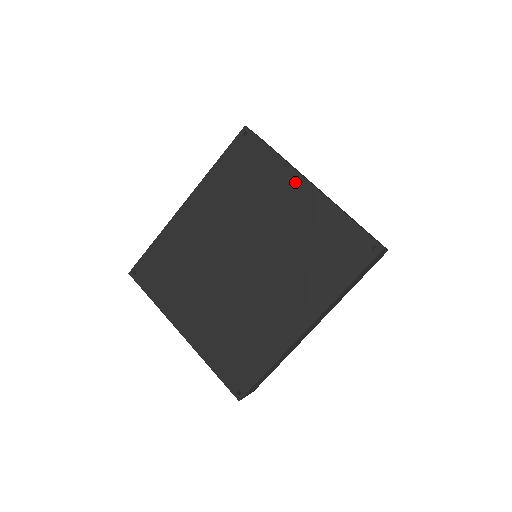
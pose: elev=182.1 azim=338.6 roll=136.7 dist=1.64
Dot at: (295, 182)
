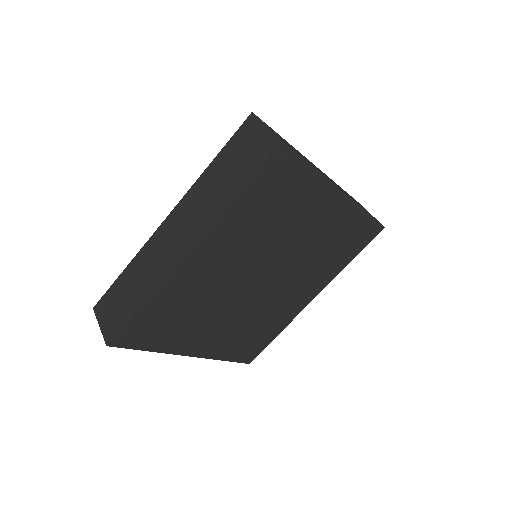
Dot at: (329, 195)
